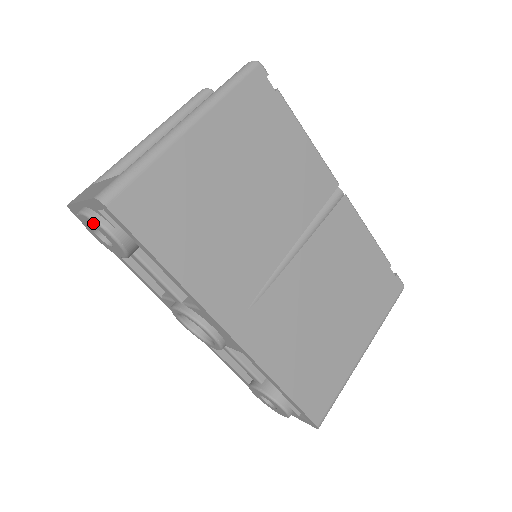
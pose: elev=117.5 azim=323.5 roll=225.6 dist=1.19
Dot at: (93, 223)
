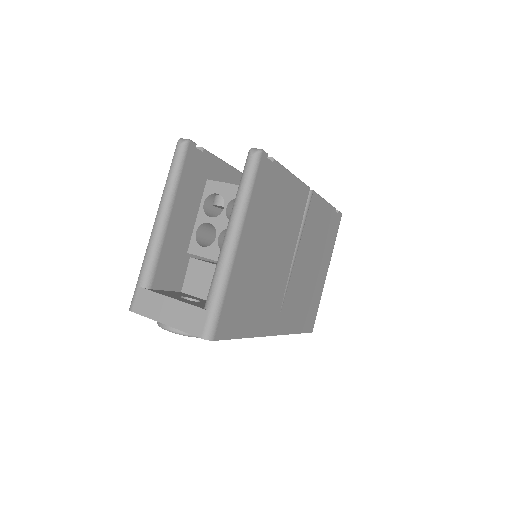
Dot at: (184, 335)
